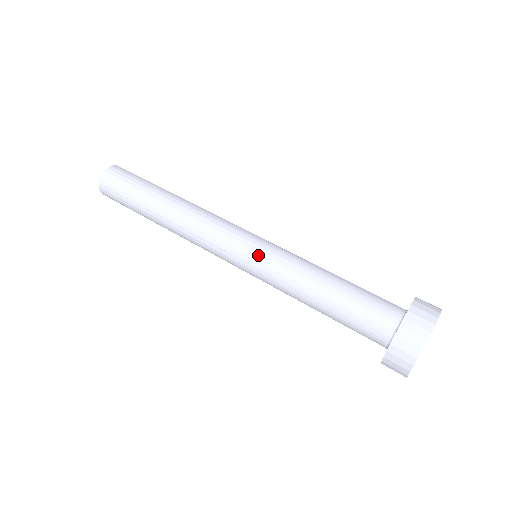
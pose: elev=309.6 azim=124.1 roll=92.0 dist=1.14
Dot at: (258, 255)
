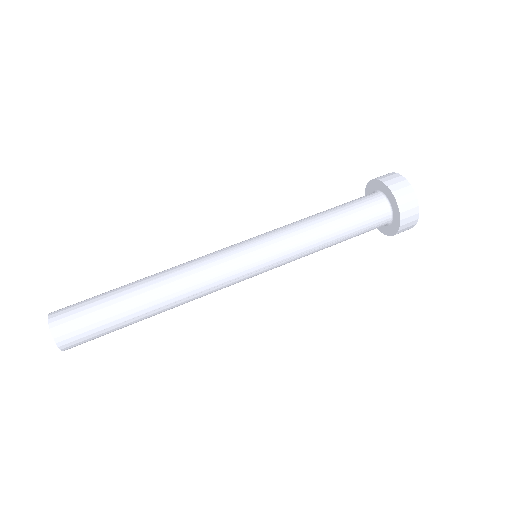
Dot at: (261, 239)
